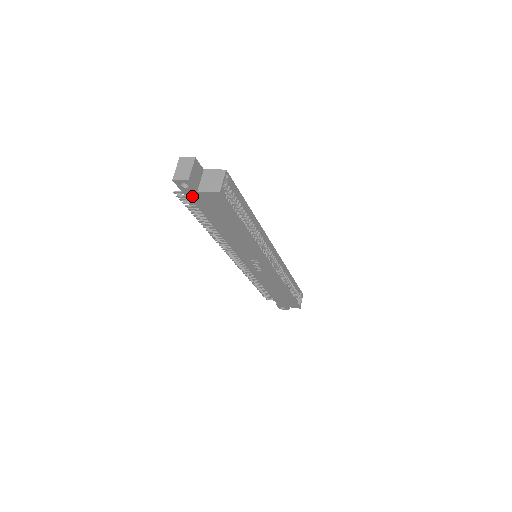
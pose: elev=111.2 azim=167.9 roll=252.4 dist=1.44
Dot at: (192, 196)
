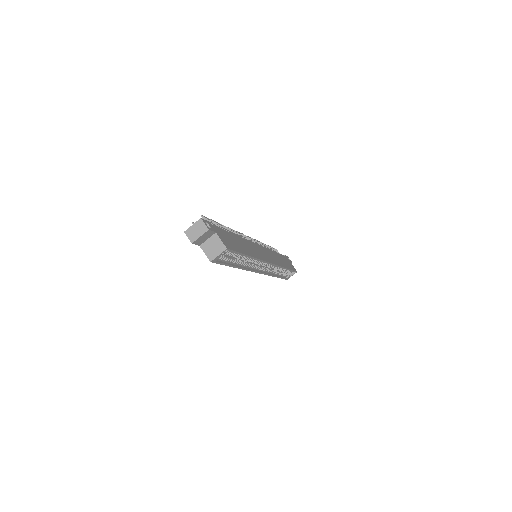
Dot at: occluded
